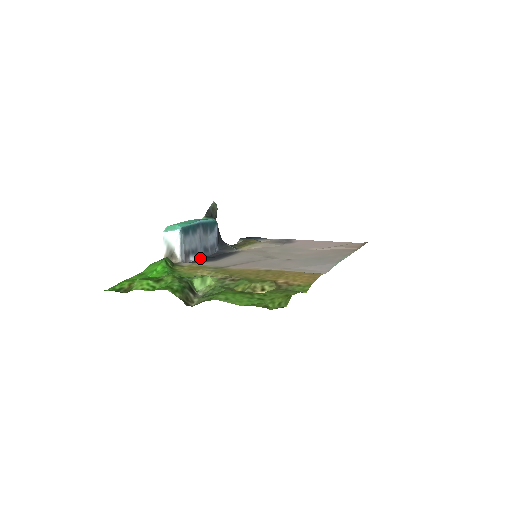
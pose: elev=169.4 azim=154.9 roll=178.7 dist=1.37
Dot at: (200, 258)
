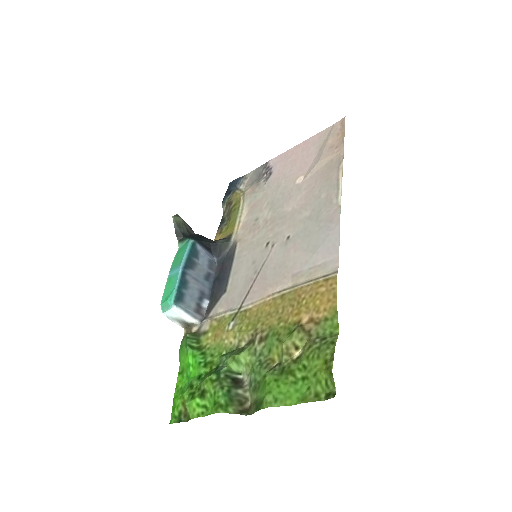
Dot at: (210, 292)
